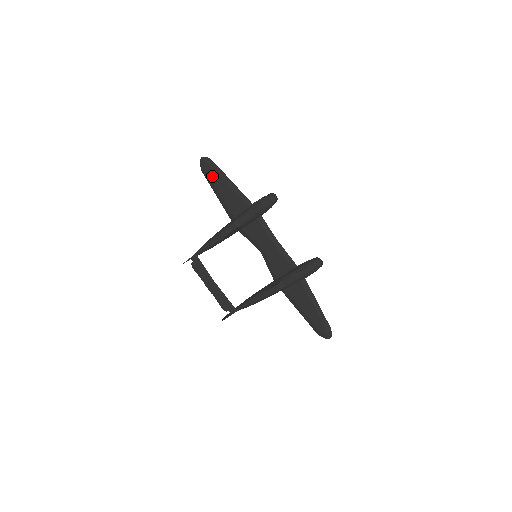
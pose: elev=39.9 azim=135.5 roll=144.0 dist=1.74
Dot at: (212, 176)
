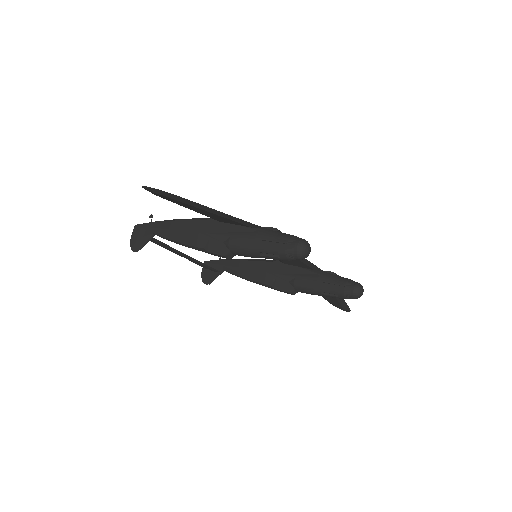
Dot at: (173, 201)
